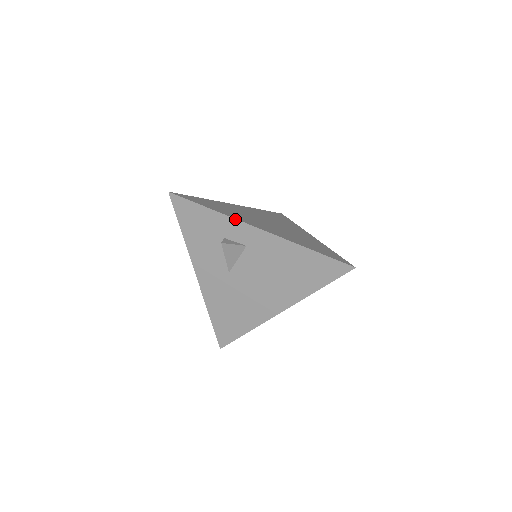
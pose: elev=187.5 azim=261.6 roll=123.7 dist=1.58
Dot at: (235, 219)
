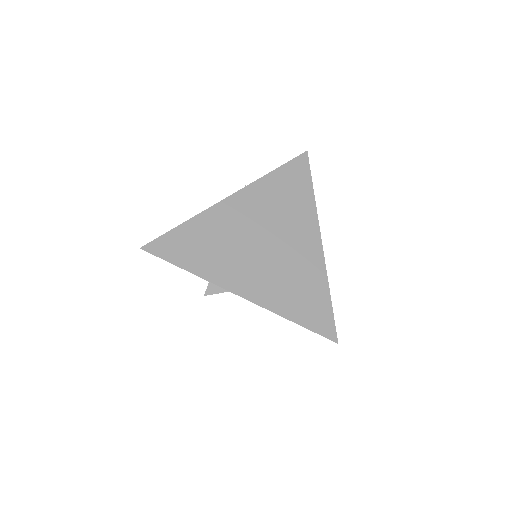
Dot at: occluded
